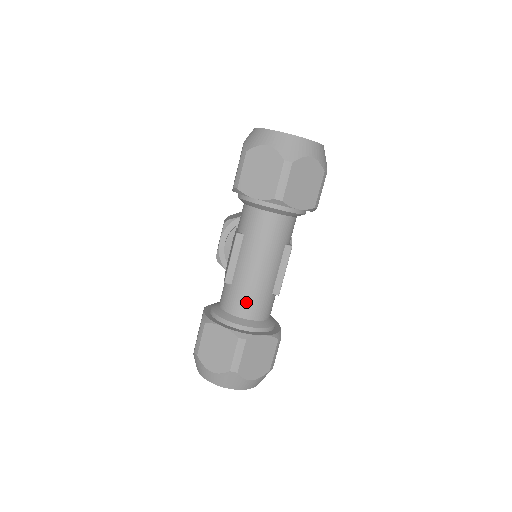
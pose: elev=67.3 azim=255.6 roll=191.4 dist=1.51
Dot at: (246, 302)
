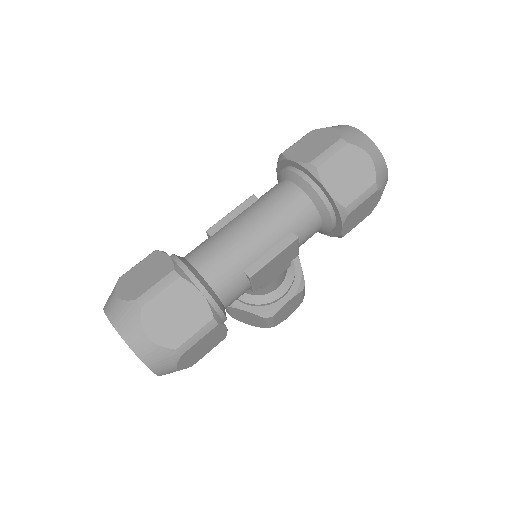
Dot at: (212, 254)
